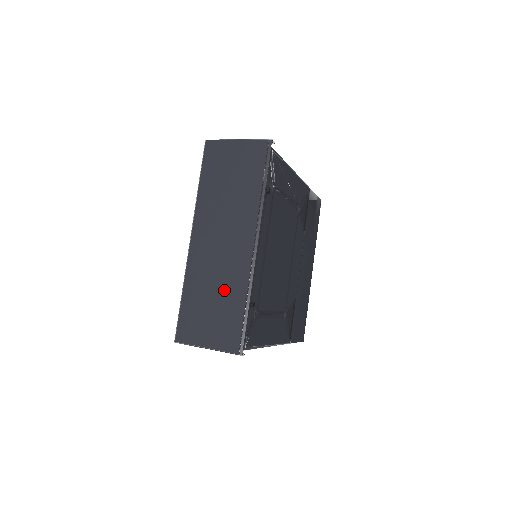
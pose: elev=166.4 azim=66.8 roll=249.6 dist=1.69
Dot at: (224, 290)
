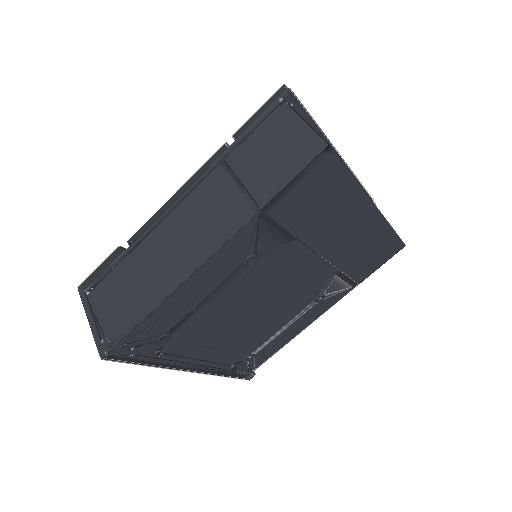
Dot at: occluded
